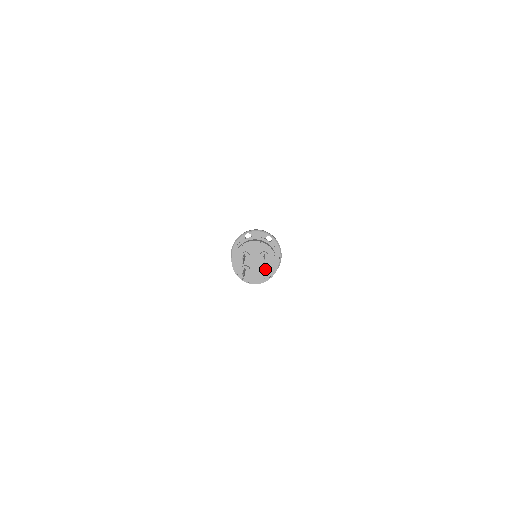
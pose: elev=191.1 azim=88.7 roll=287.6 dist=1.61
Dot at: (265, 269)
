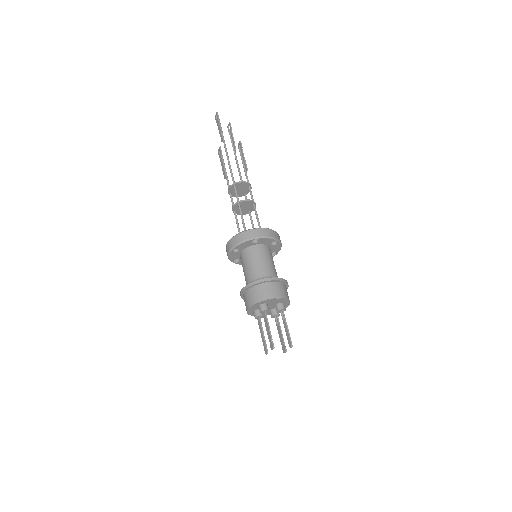
Dot at: (277, 316)
